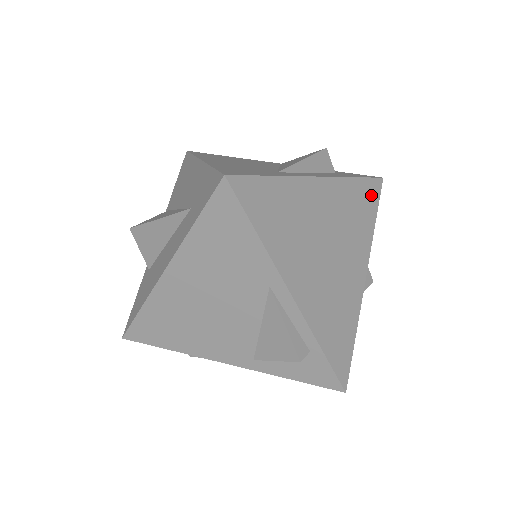
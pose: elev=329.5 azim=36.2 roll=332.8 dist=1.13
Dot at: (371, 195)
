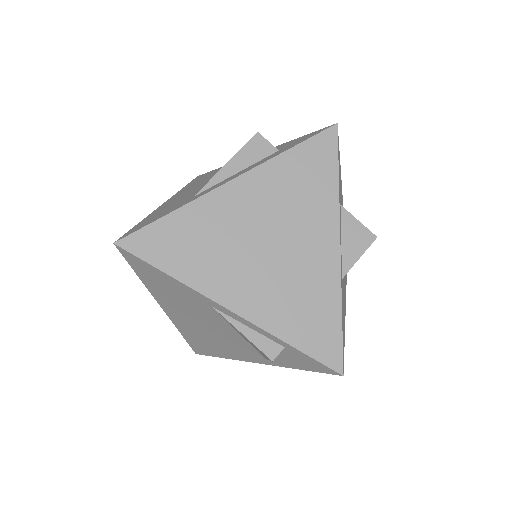
Dot at: (321, 154)
